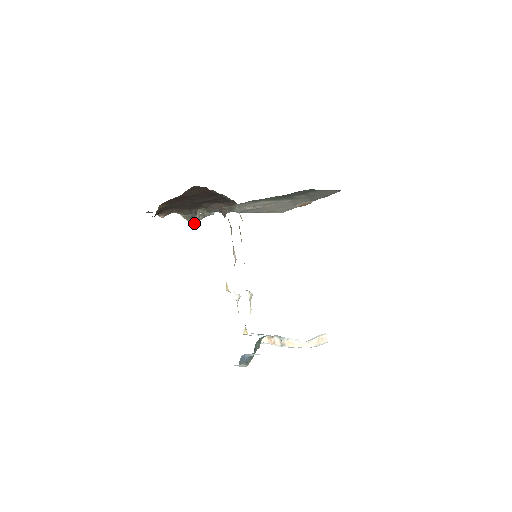
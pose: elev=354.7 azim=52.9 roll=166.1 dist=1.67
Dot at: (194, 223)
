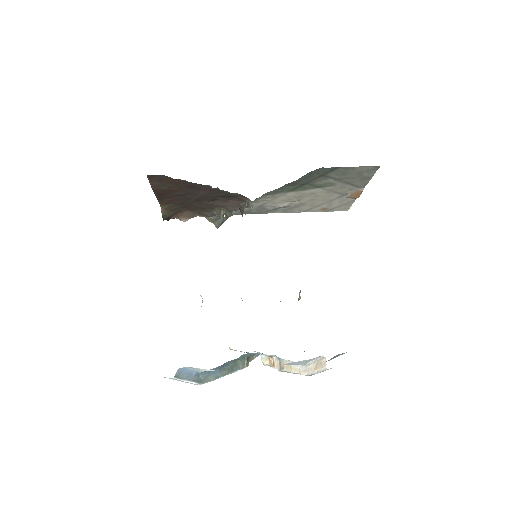
Dot at: occluded
